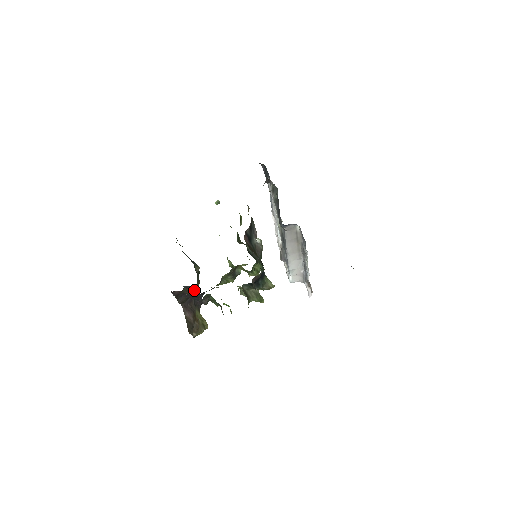
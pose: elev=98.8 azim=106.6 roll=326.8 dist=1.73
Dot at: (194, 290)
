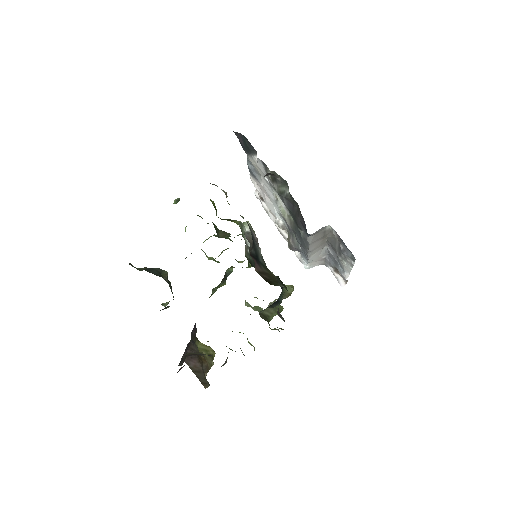
Dot at: occluded
